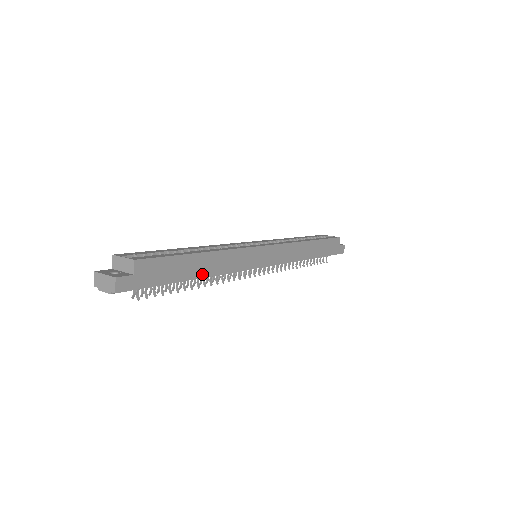
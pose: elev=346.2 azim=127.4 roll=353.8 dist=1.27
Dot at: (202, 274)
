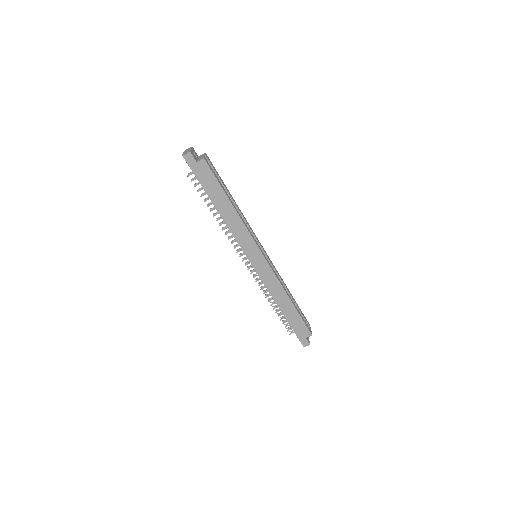
Dot at: (220, 210)
